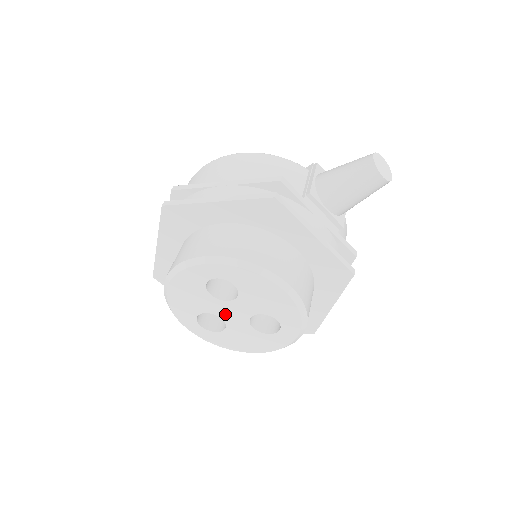
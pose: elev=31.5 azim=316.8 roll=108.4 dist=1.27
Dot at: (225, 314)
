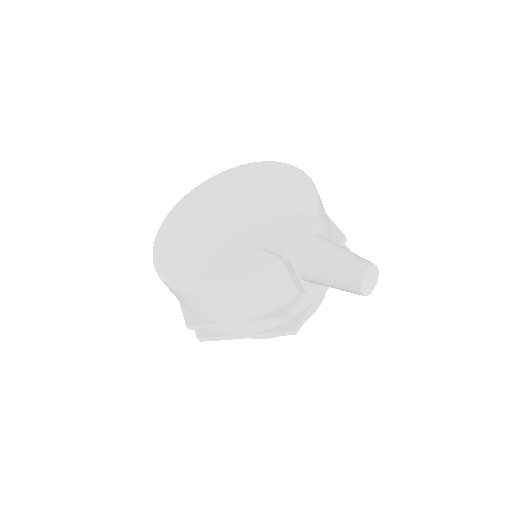
Dot at: occluded
